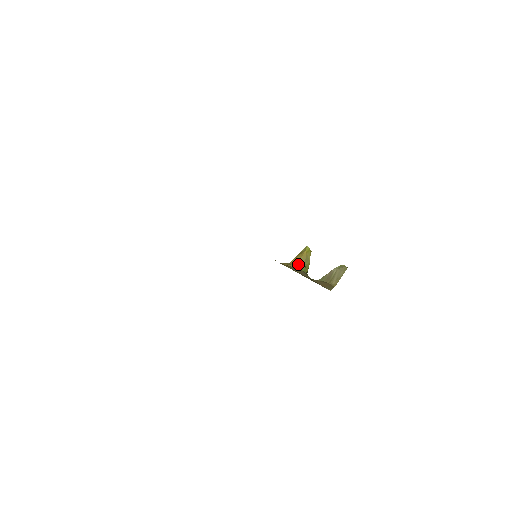
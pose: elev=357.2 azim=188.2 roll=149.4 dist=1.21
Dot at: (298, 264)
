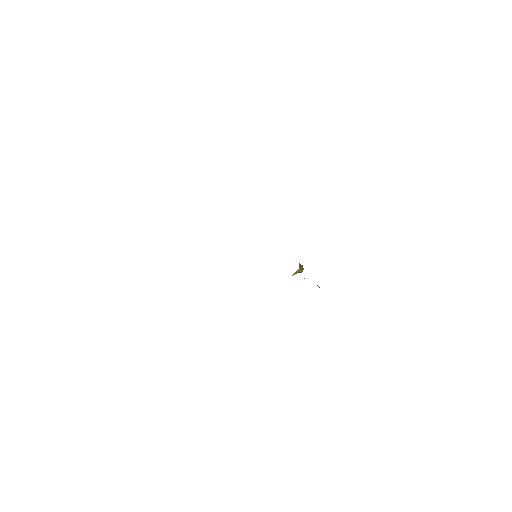
Dot at: occluded
